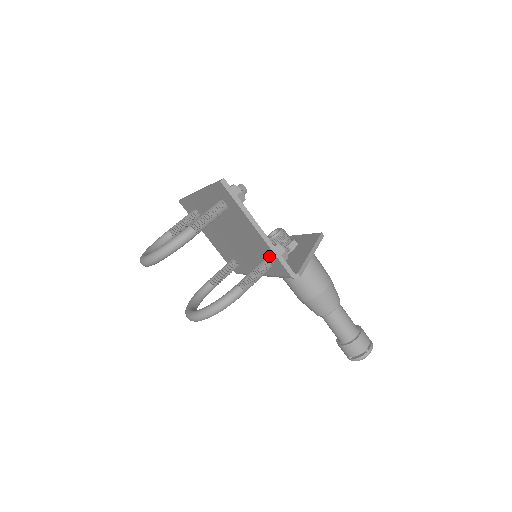
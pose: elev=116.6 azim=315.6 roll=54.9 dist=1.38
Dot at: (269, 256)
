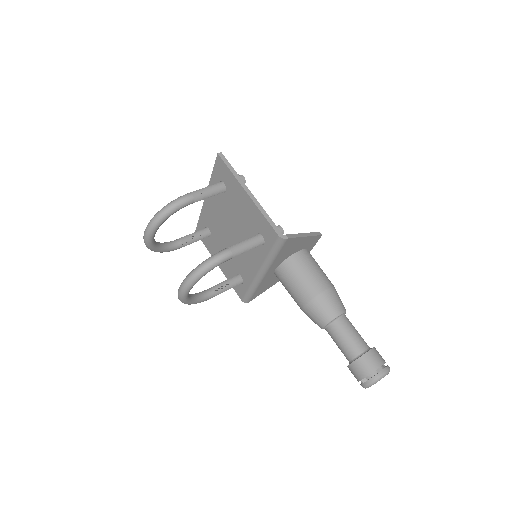
Dot at: (260, 224)
